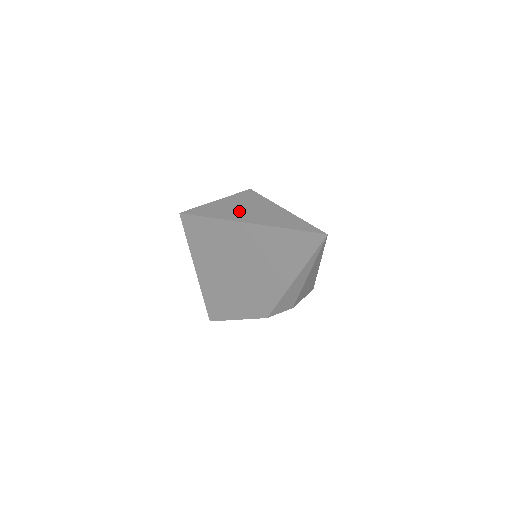
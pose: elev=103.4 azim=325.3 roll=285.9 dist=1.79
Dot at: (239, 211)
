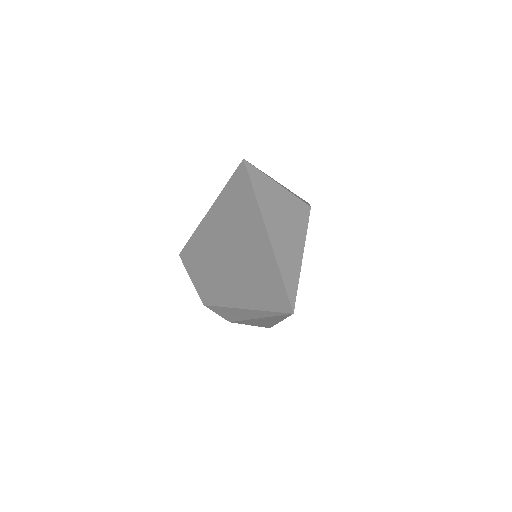
Dot at: (276, 212)
